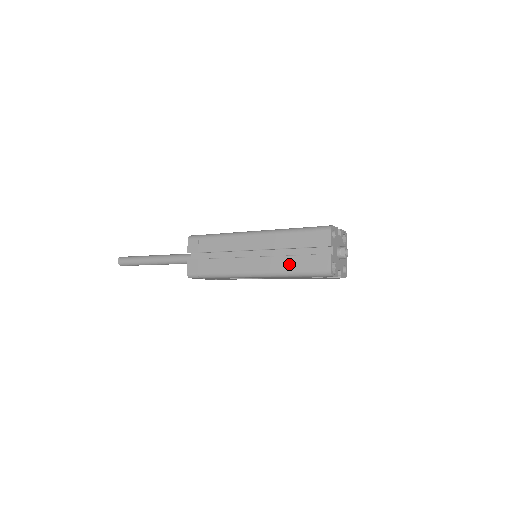
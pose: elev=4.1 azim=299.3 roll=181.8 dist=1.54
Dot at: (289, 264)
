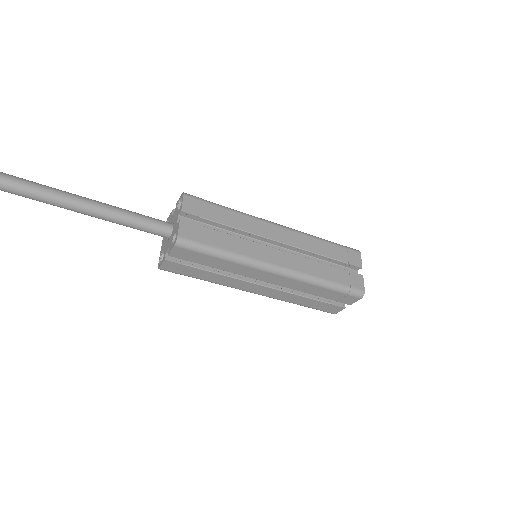
Dot at: (323, 271)
